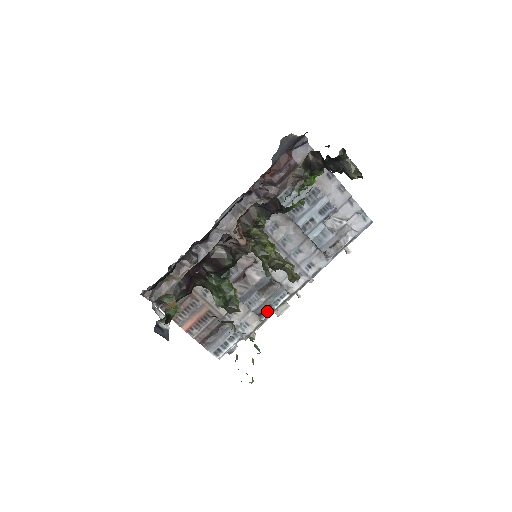
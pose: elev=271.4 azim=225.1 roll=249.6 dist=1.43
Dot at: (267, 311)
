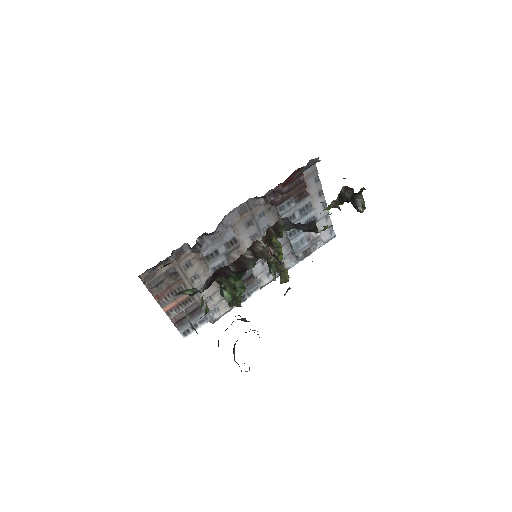
Dot at: occluded
